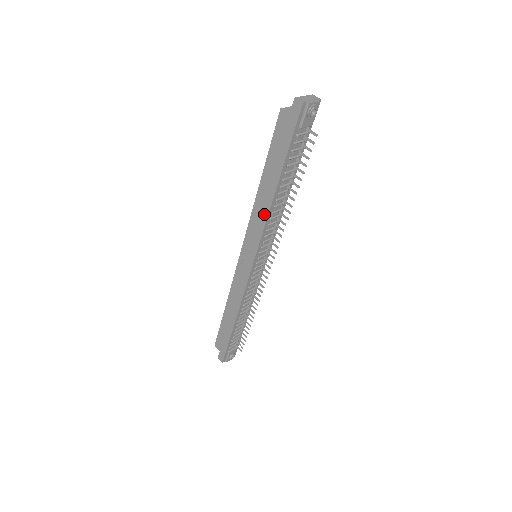
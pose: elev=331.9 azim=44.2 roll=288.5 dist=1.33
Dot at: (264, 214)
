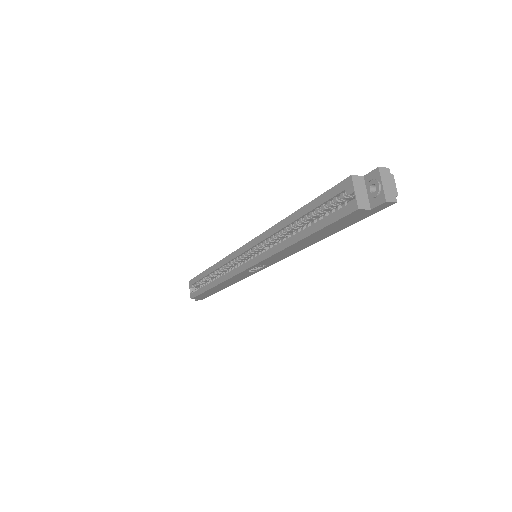
Dot at: (296, 251)
